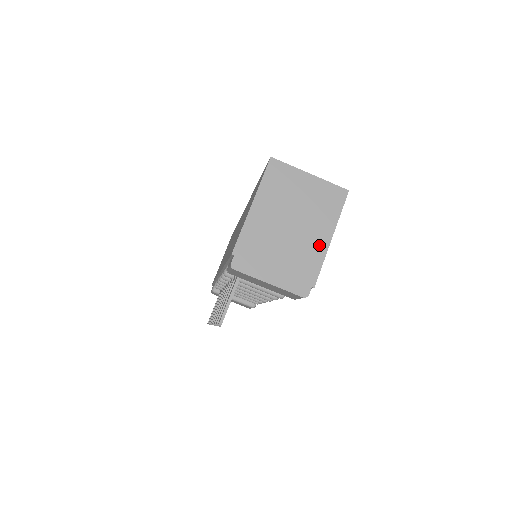
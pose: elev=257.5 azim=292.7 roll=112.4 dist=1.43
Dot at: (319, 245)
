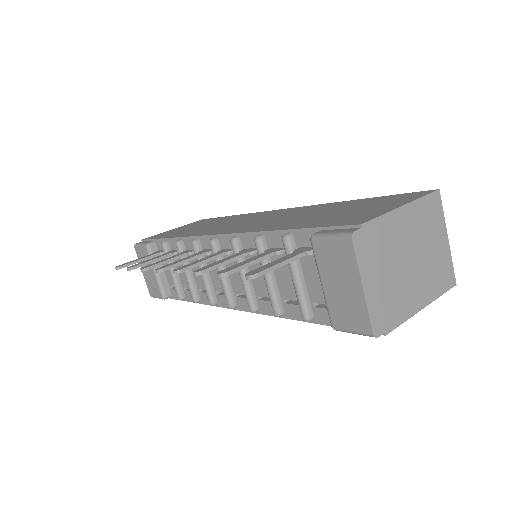
Dot at: (414, 302)
